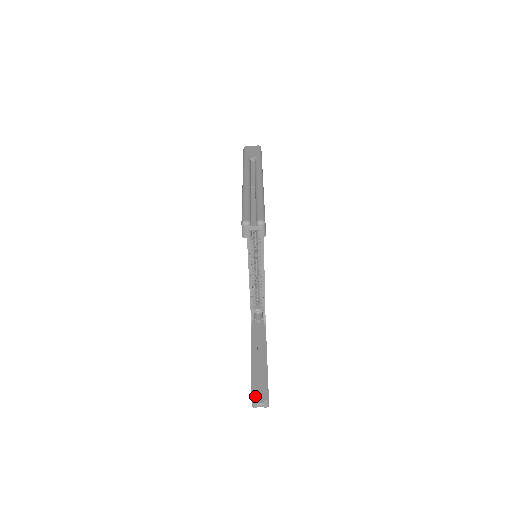
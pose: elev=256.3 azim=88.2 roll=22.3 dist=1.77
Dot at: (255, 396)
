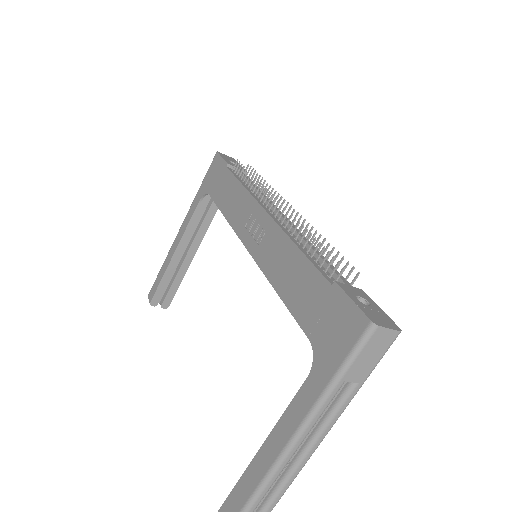
Dot at: (155, 302)
